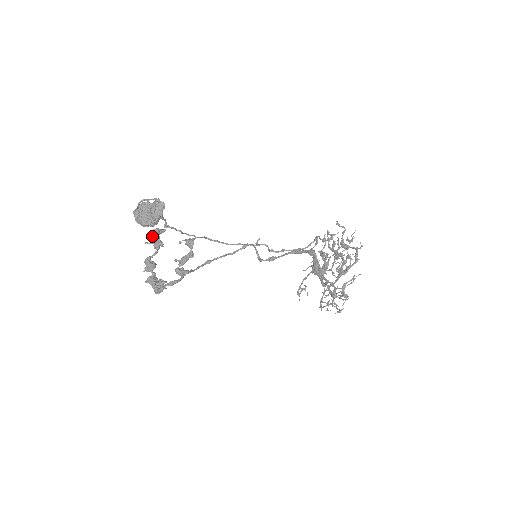
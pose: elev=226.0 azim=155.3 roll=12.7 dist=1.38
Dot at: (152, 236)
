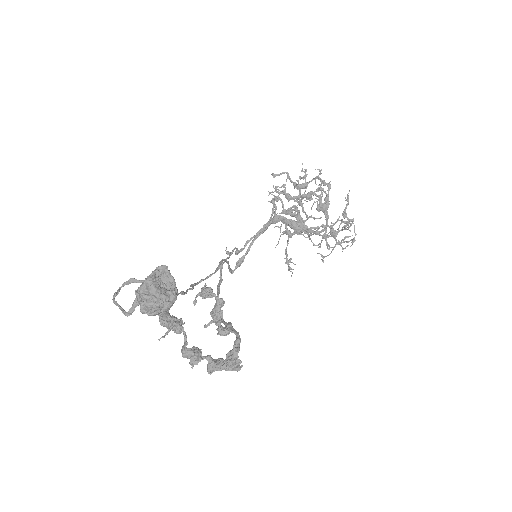
Dot at: (166, 322)
